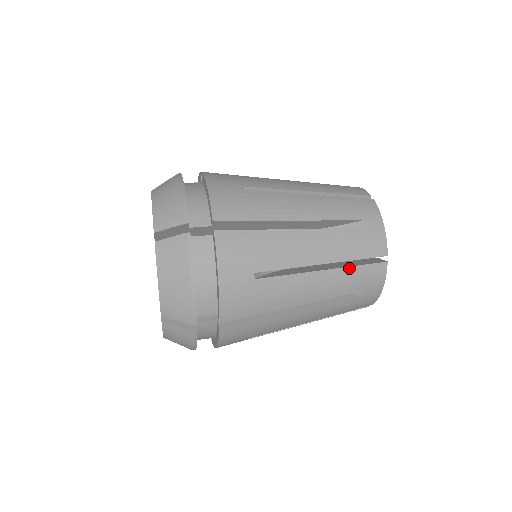
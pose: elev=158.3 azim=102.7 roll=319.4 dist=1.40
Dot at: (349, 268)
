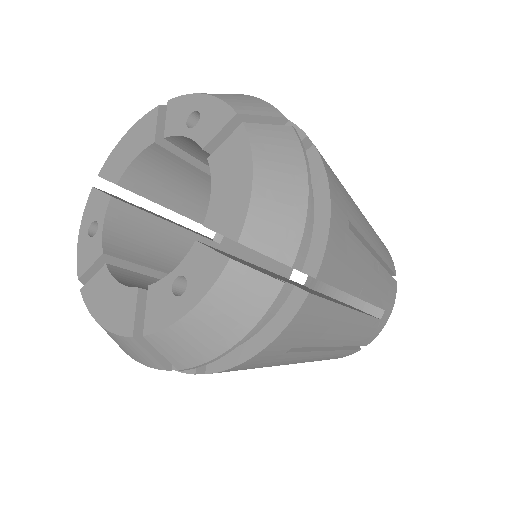
Dot at: (385, 271)
